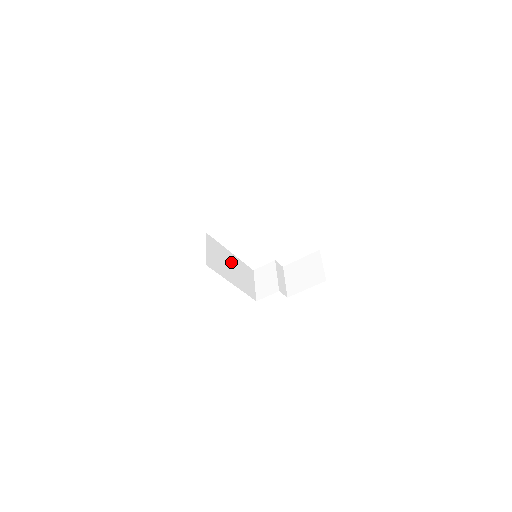
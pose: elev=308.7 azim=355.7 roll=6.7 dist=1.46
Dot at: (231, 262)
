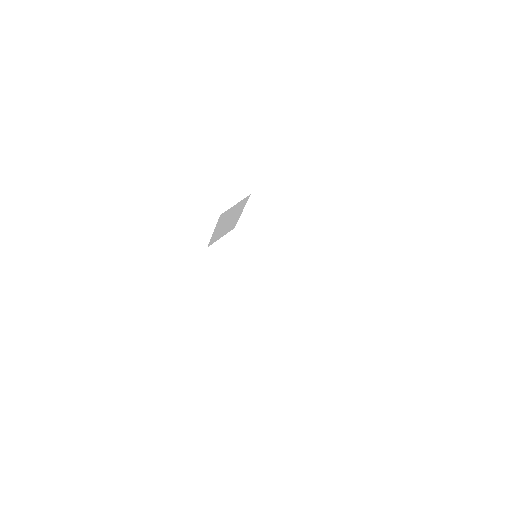
Dot at: (250, 261)
